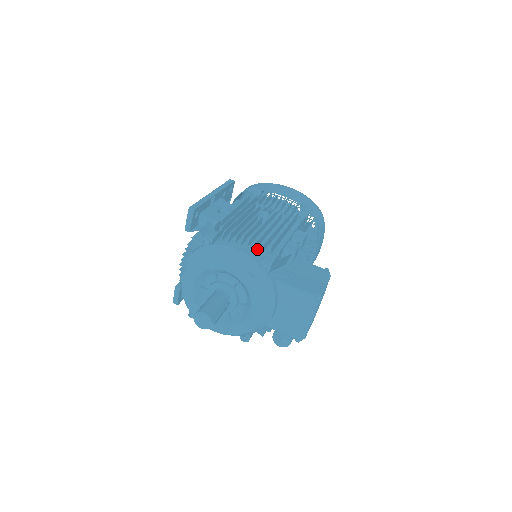
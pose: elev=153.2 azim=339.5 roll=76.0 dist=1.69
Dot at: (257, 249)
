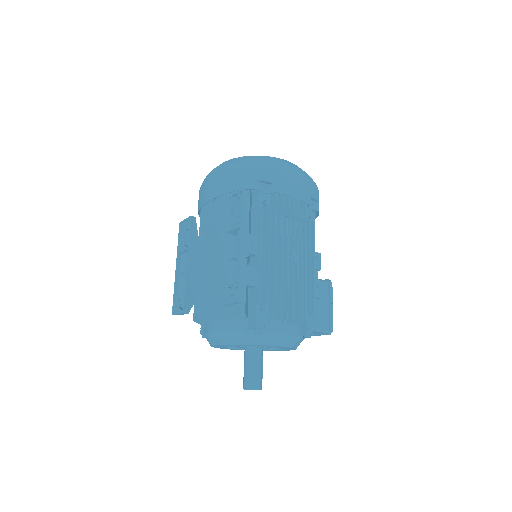
Dot at: occluded
